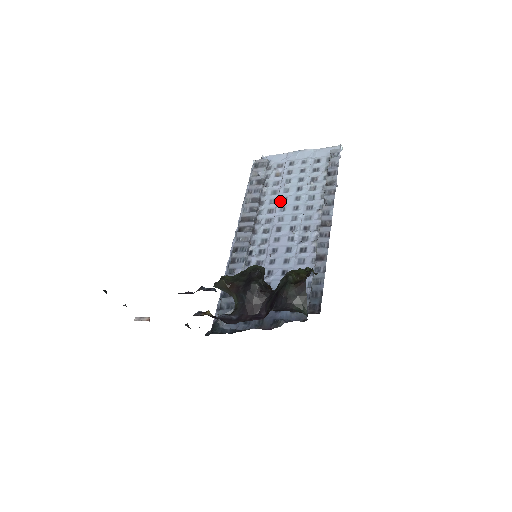
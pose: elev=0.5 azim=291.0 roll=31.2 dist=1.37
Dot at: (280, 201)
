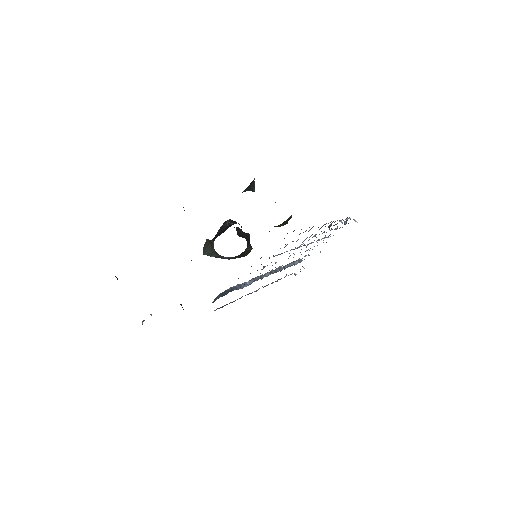
Dot at: occluded
